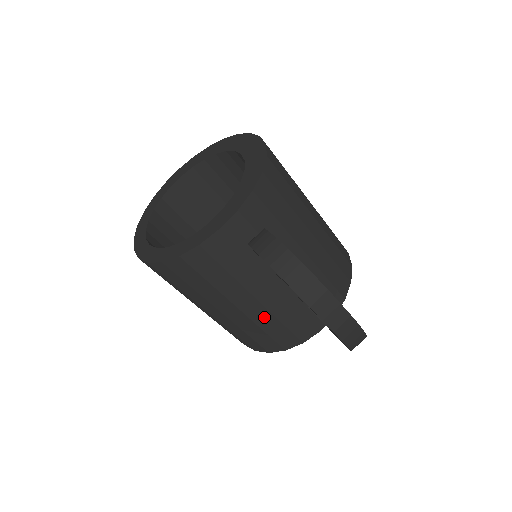
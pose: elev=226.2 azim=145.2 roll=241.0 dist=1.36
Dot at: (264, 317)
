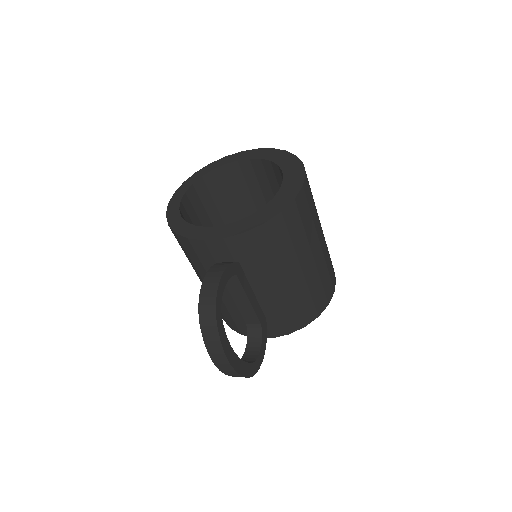
Dot at: occluded
